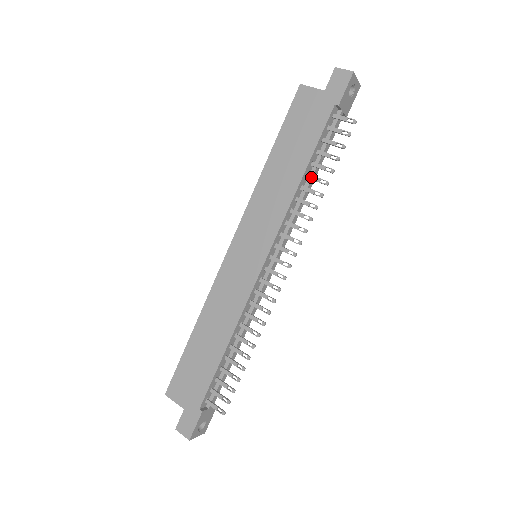
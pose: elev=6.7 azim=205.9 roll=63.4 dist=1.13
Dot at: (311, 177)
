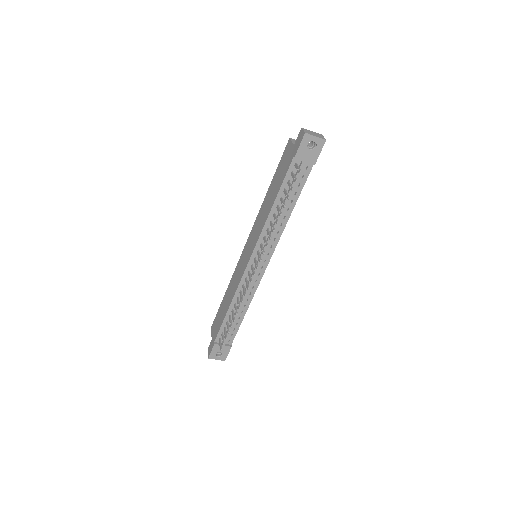
Dot at: (277, 208)
